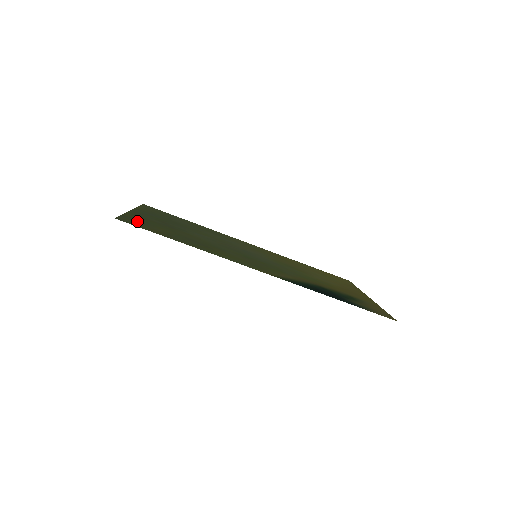
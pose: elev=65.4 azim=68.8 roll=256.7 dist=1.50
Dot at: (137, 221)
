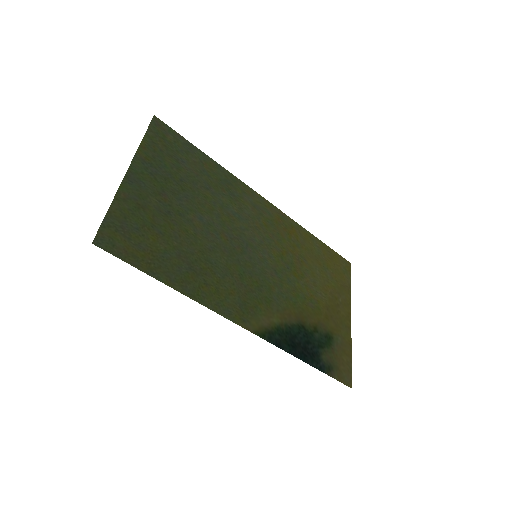
Dot at: (123, 229)
